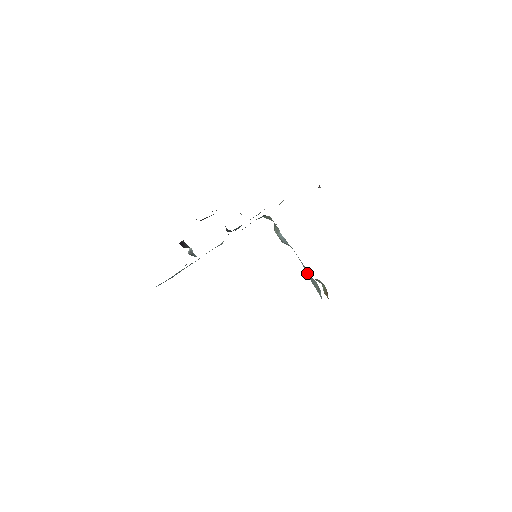
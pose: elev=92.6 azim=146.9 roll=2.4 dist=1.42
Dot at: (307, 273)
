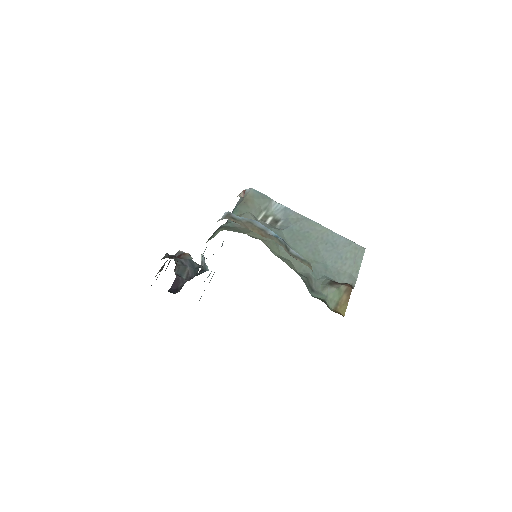
Dot at: (325, 253)
